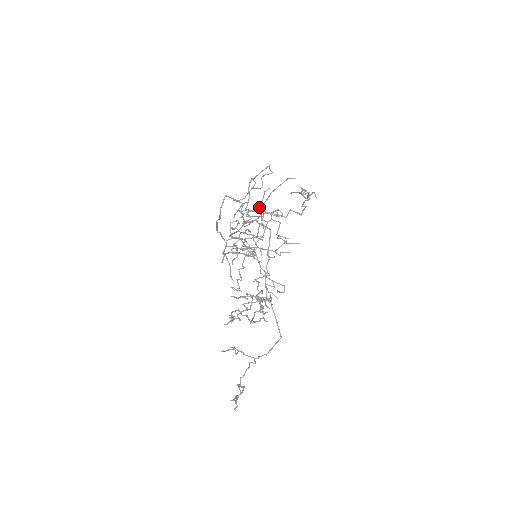
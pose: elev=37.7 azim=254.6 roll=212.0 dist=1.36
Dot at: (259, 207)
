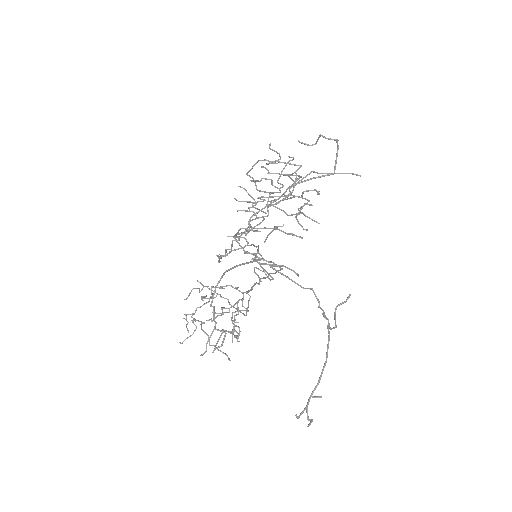
Dot at: (287, 215)
